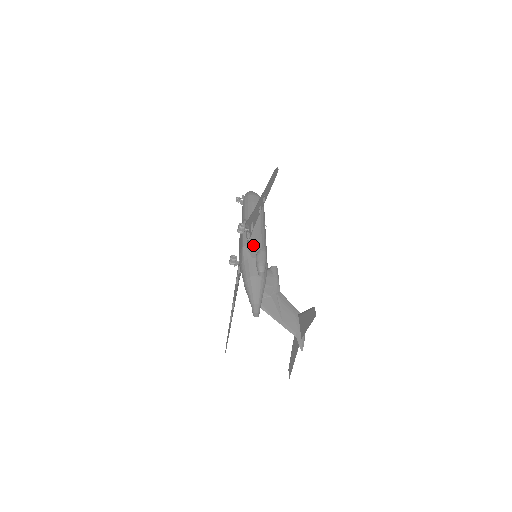
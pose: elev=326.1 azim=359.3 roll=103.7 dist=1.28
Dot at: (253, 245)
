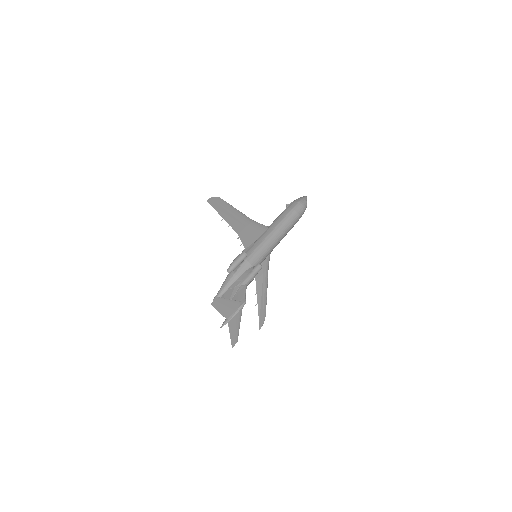
Dot at: (250, 248)
